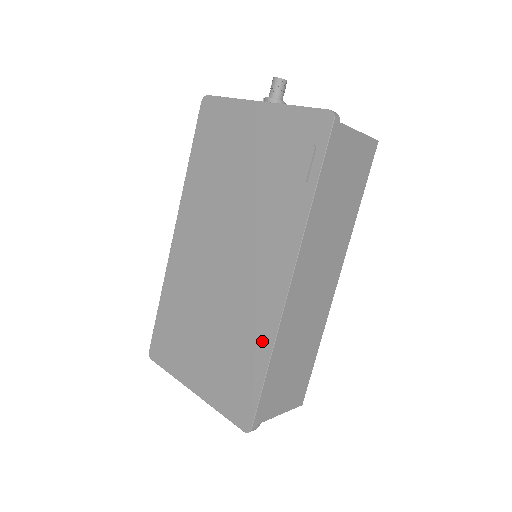
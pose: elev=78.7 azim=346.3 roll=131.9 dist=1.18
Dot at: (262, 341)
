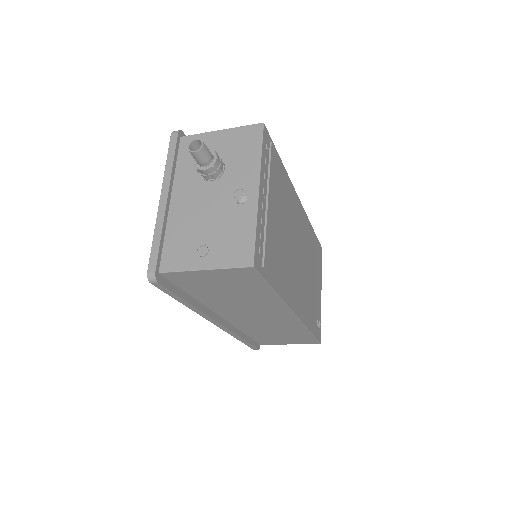
Dot at: occluded
